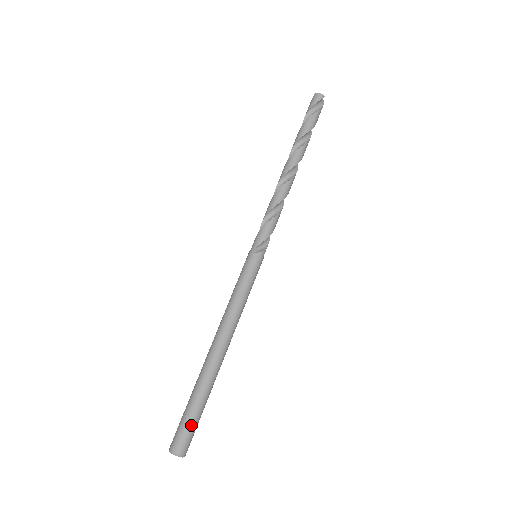
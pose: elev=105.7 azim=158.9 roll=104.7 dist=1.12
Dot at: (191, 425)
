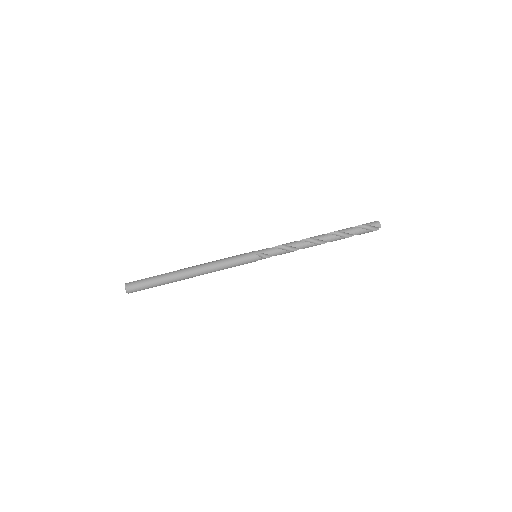
Dot at: (145, 285)
